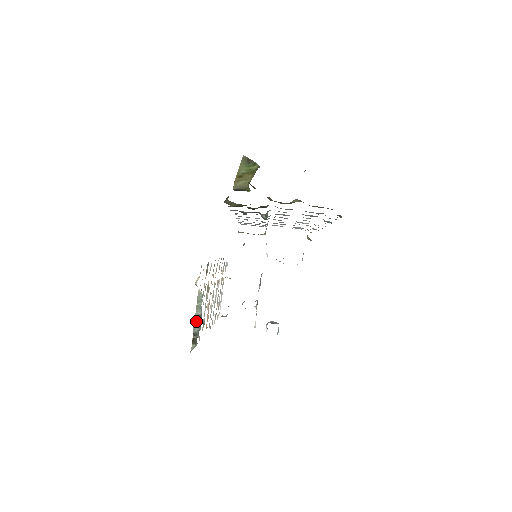
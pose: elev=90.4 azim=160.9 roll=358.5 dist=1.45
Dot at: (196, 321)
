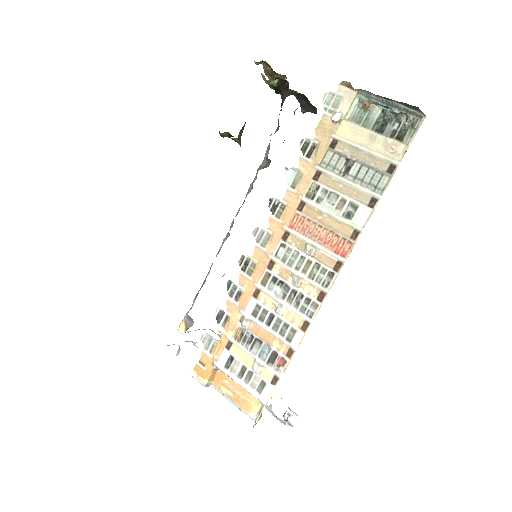
Dot at: (380, 128)
